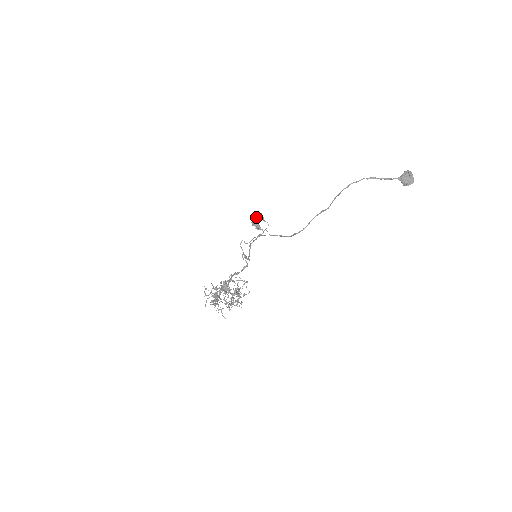
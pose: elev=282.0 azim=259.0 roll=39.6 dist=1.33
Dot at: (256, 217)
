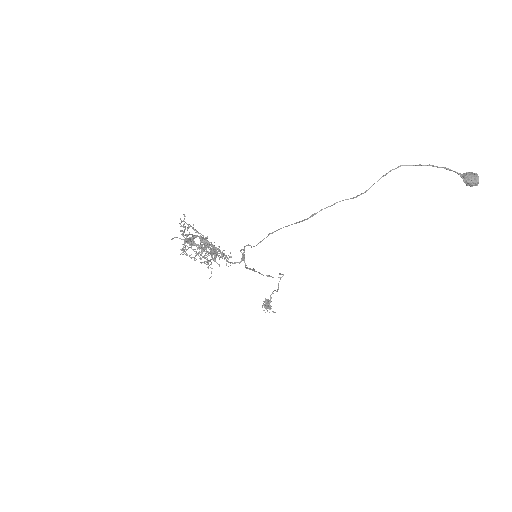
Dot at: occluded
